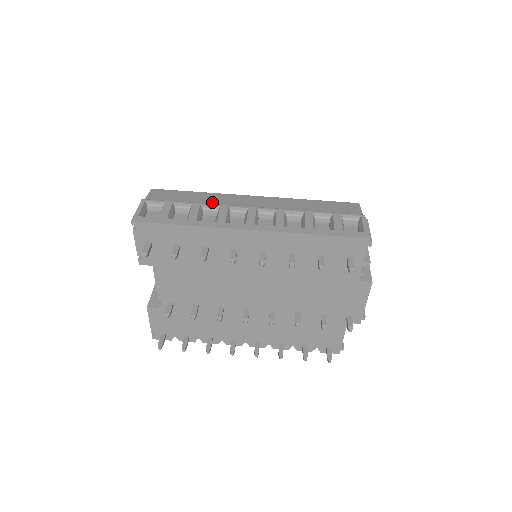
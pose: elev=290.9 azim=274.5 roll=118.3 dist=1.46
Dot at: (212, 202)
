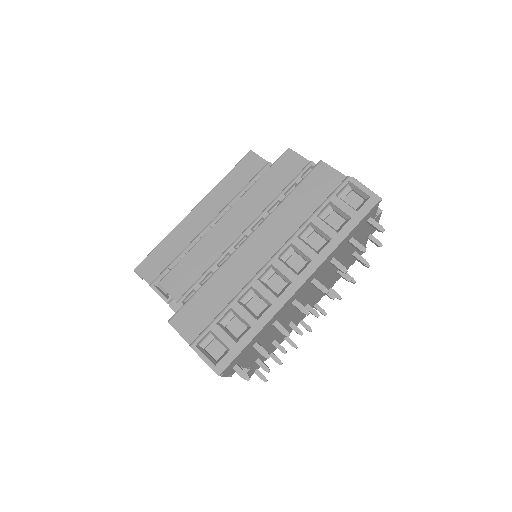
Dot at: (234, 285)
